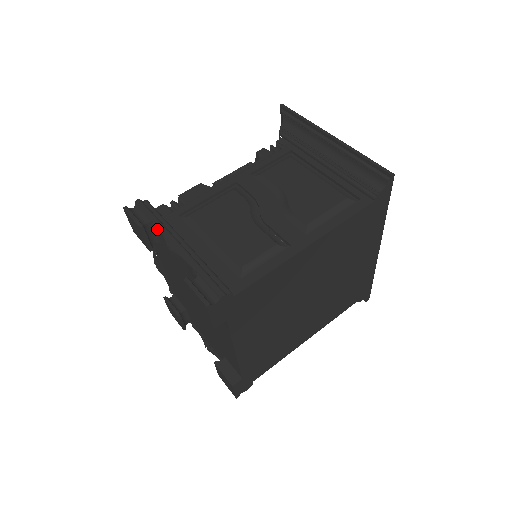
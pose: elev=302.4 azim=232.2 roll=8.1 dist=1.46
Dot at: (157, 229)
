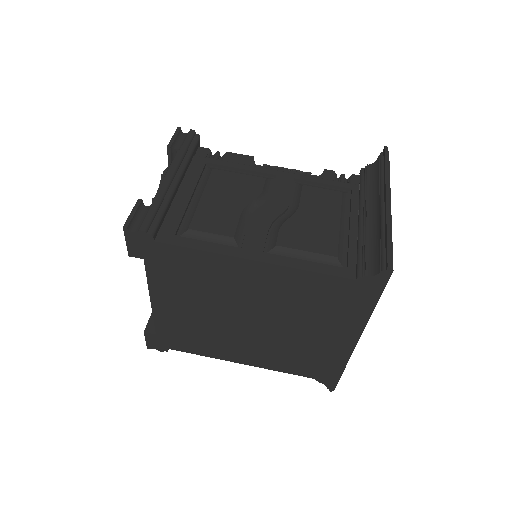
Dot at: (176, 157)
